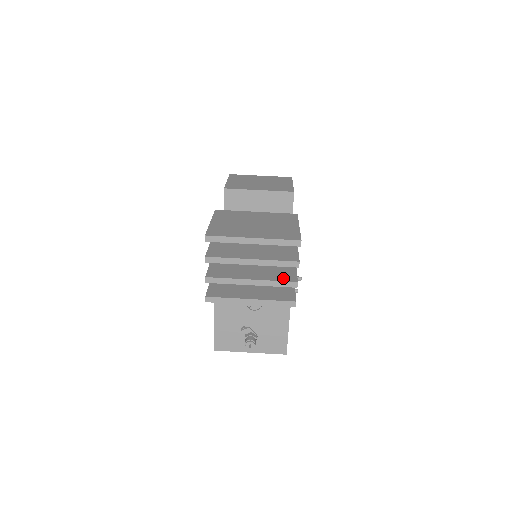
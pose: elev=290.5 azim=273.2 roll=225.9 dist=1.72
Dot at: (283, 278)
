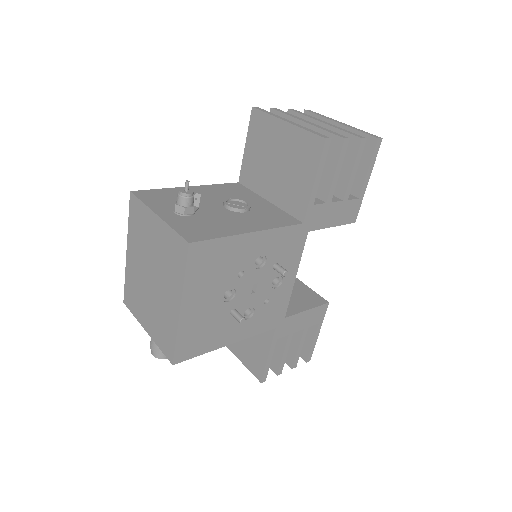
Dot at: occluded
